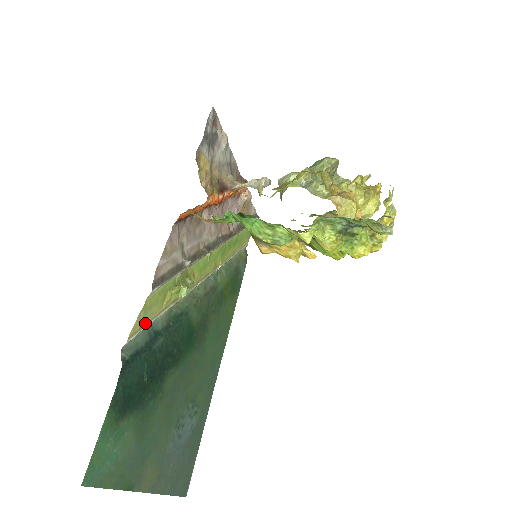
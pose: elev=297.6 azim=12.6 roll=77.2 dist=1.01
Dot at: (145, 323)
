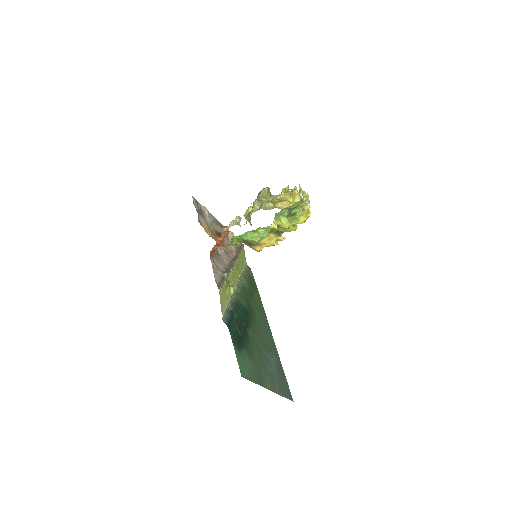
Dot at: (224, 307)
